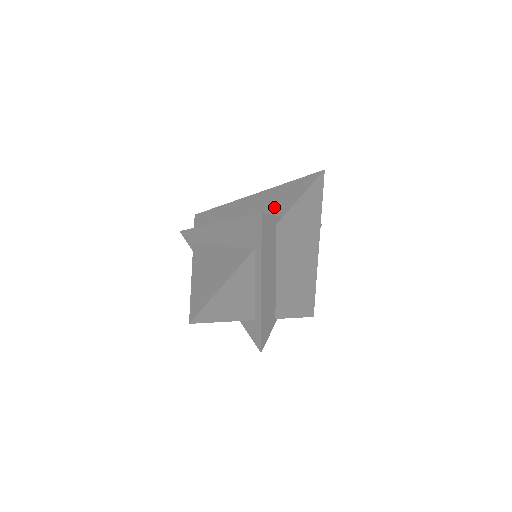
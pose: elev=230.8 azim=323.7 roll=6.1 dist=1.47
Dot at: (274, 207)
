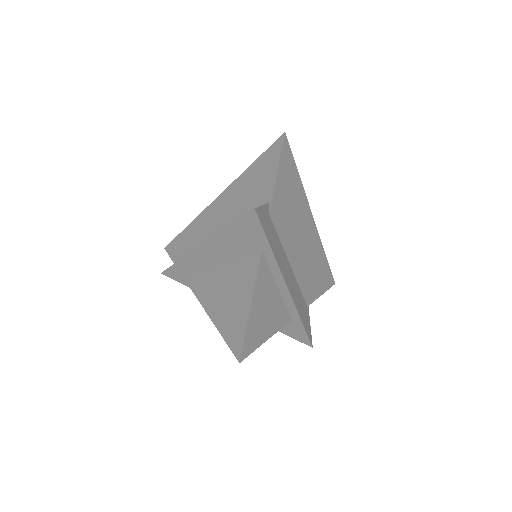
Dot at: (253, 197)
